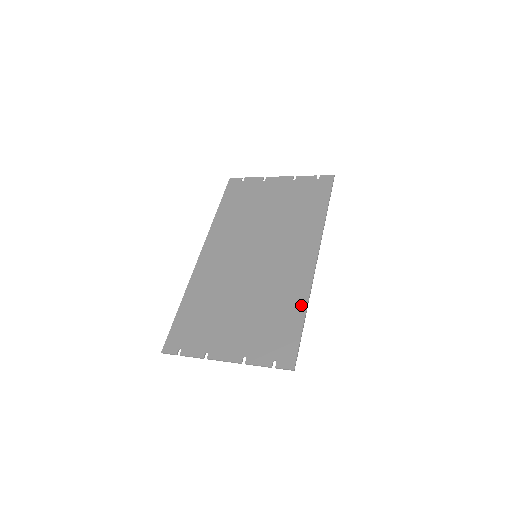
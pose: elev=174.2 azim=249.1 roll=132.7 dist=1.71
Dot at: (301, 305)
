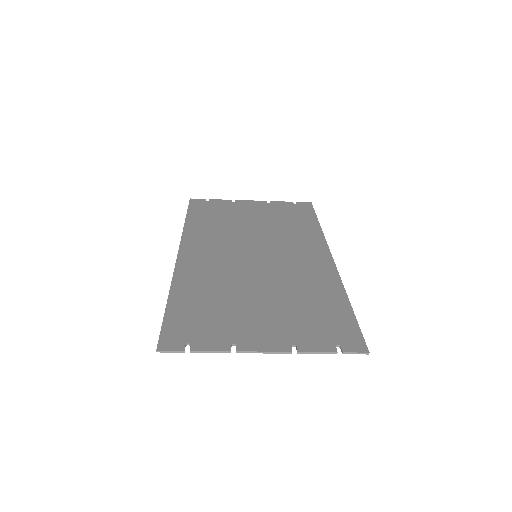
Dot at: (339, 294)
